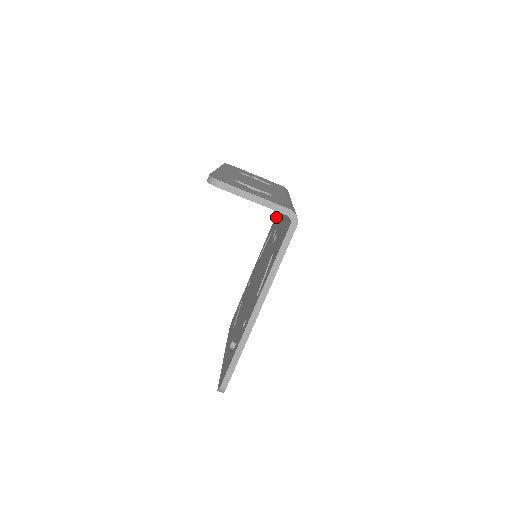
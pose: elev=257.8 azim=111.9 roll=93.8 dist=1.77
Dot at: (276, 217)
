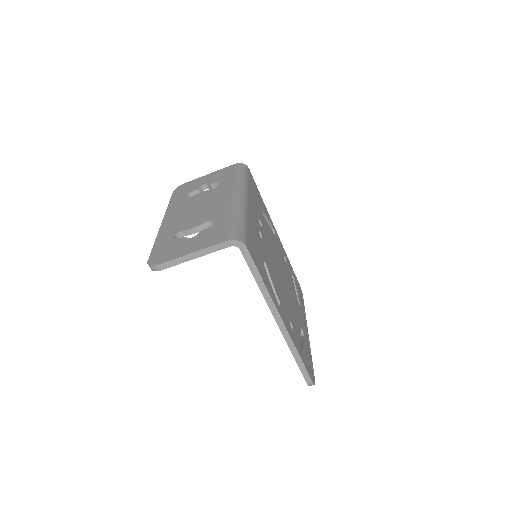
Dot at: occluded
